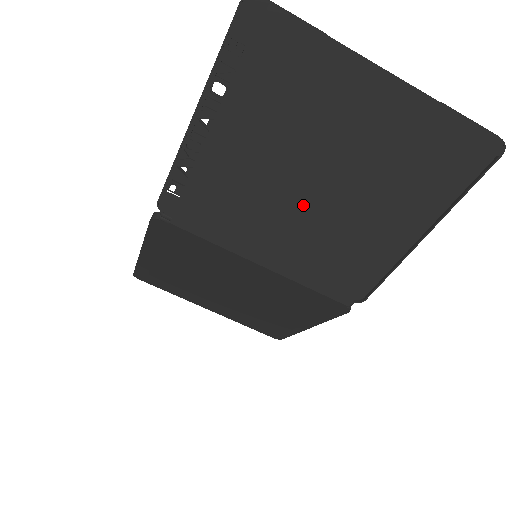
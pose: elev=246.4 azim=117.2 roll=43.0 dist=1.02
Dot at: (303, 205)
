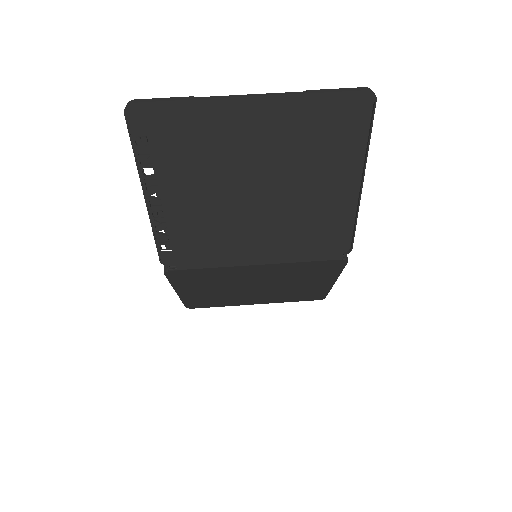
Dot at: (258, 211)
